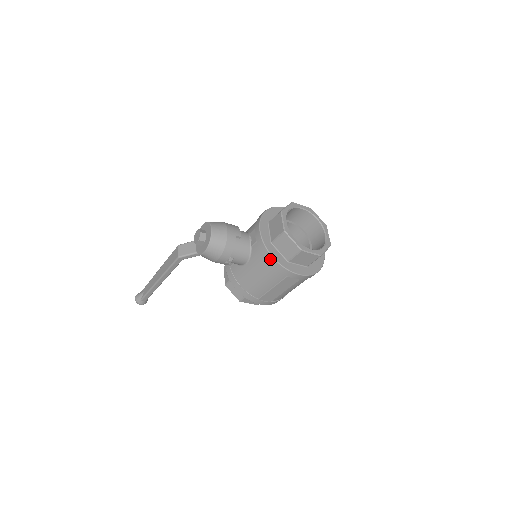
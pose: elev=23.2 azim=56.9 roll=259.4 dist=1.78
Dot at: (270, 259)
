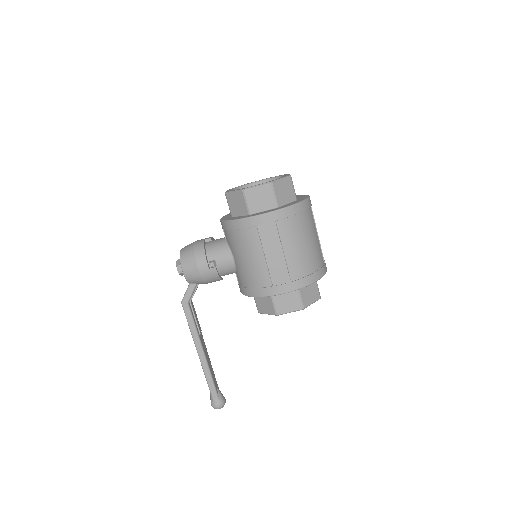
Dot at: (230, 225)
